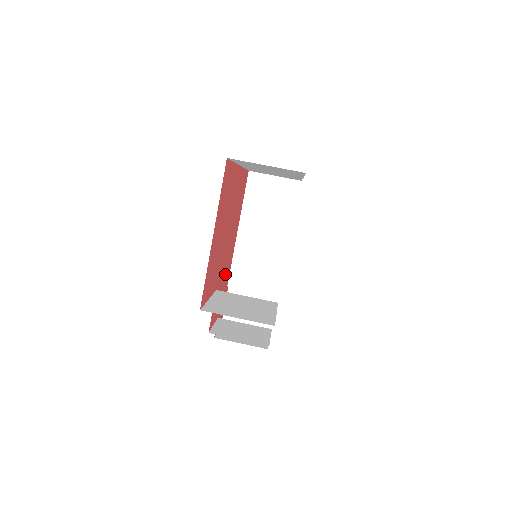
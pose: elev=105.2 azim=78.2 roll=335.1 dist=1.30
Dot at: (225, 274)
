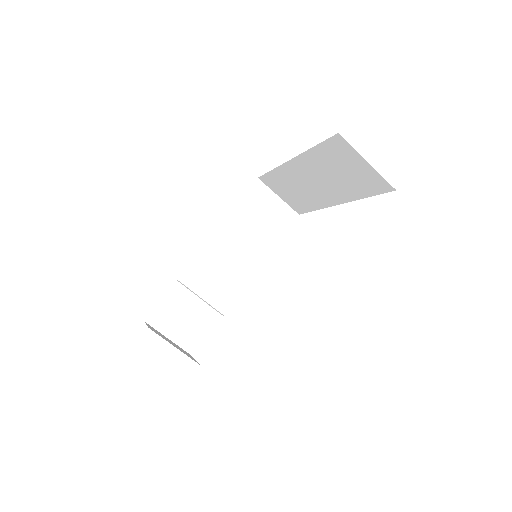
Dot at: occluded
